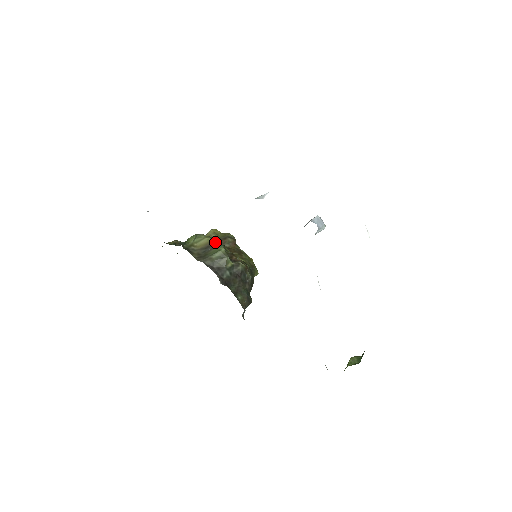
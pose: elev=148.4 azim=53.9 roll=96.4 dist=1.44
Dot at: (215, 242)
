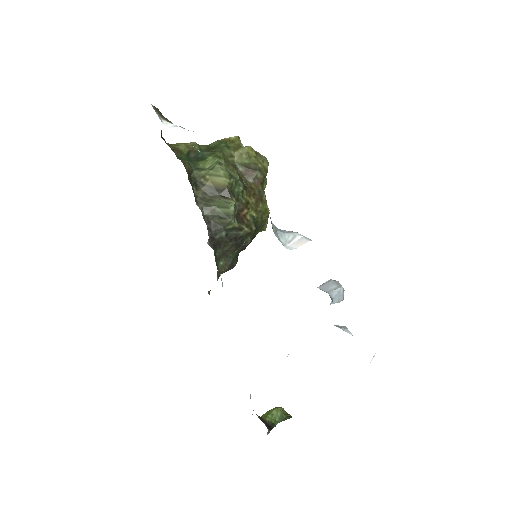
Dot at: (233, 184)
